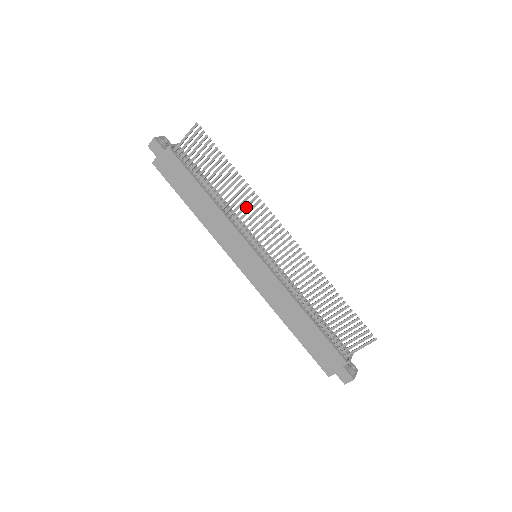
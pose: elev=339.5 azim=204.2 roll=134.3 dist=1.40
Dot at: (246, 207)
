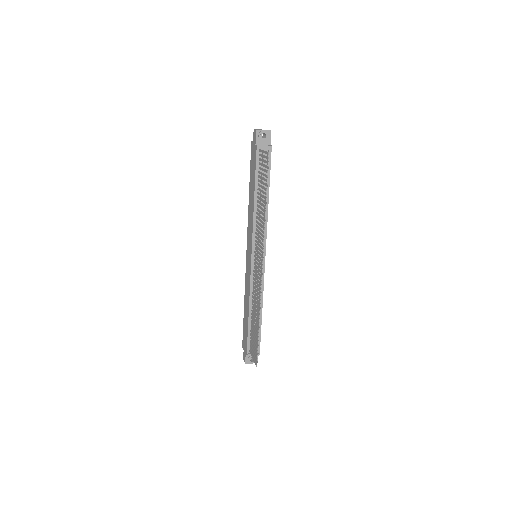
Dot at: (260, 230)
